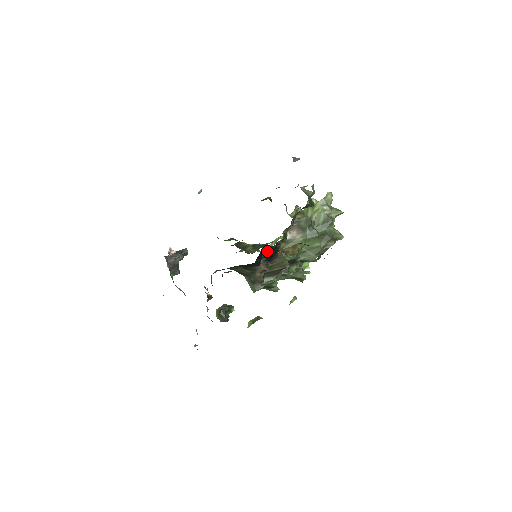
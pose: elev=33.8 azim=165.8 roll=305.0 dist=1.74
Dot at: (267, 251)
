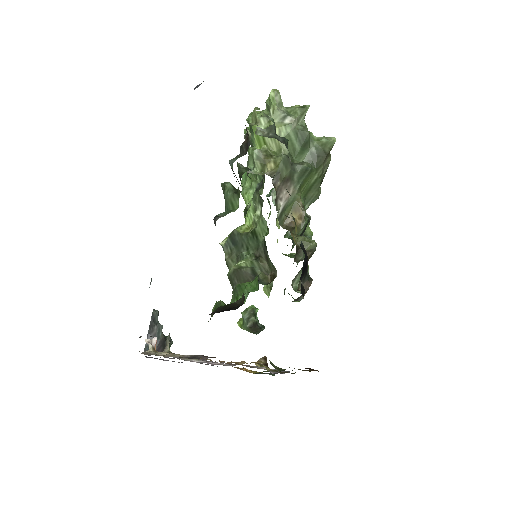
Dot at: (302, 268)
